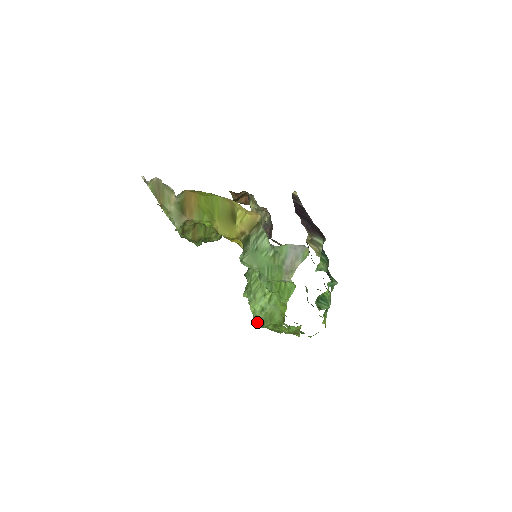
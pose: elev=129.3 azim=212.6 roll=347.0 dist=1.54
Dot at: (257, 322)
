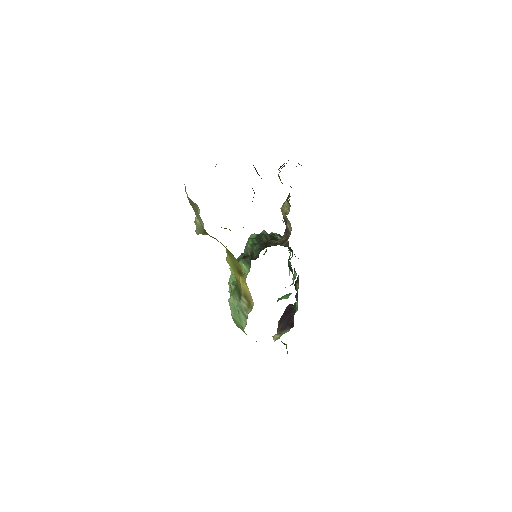
Dot at: occluded
